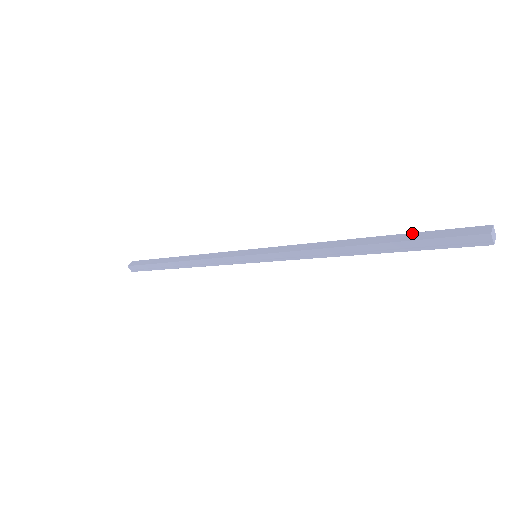
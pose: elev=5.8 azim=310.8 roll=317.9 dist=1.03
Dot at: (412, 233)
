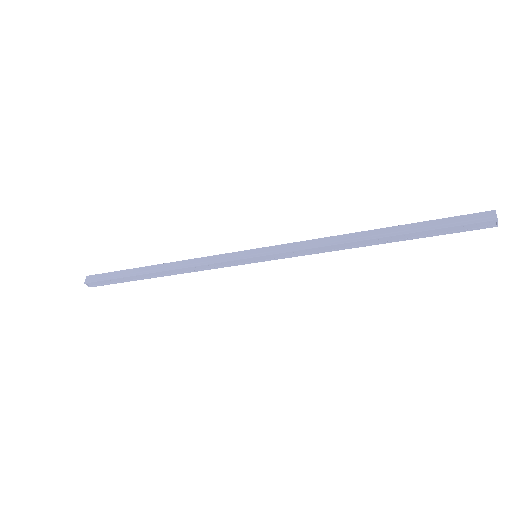
Dot at: occluded
